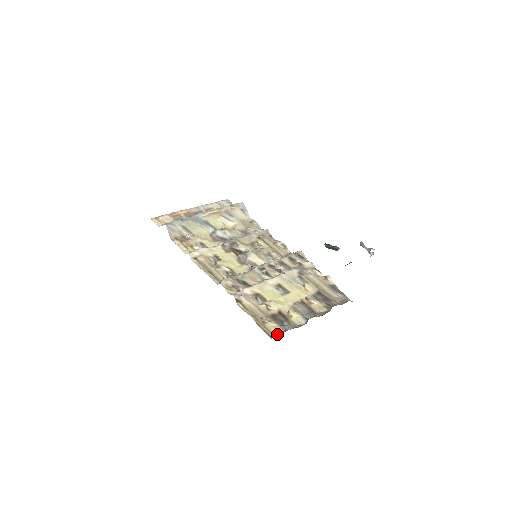
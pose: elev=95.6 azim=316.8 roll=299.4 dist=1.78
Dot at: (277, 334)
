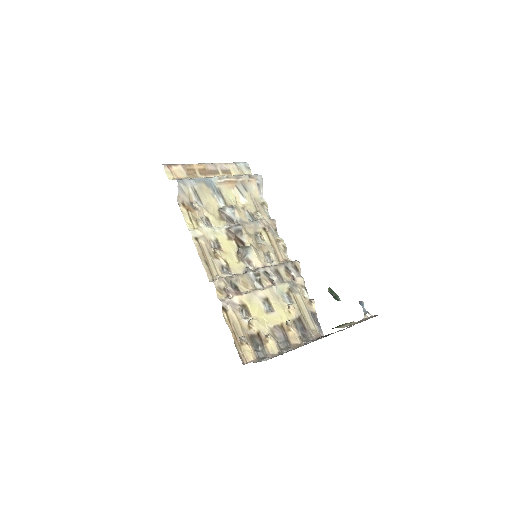
Dot at: (249, 361)
